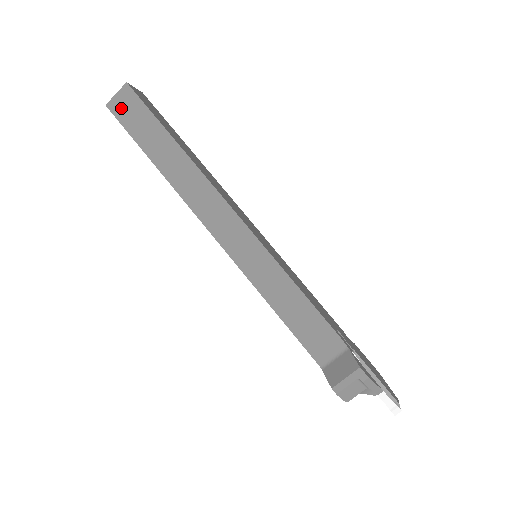
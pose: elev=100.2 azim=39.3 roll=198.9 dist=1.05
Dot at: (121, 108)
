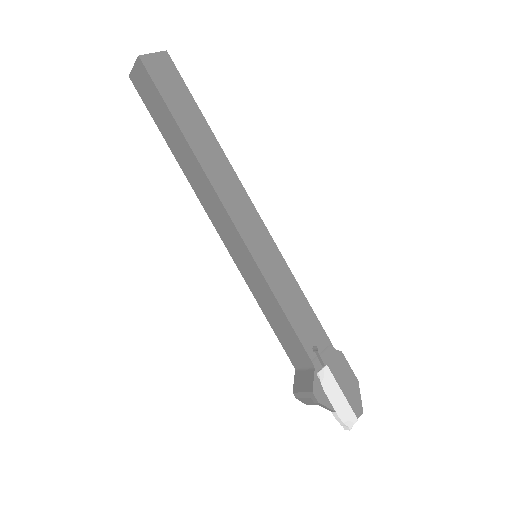
Dot at: (139, 83)
